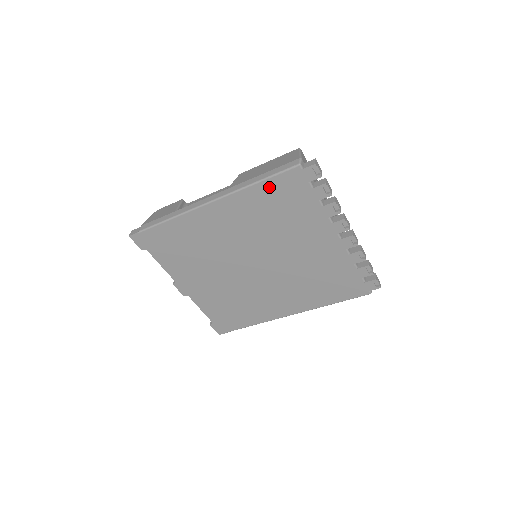
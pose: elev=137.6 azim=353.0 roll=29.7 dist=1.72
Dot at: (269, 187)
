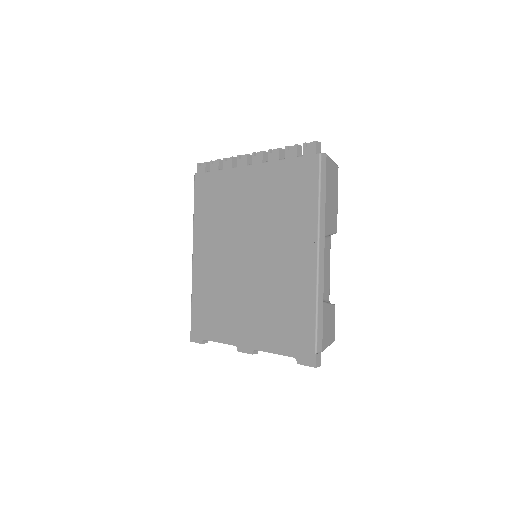
Dot at: (199, 203)
